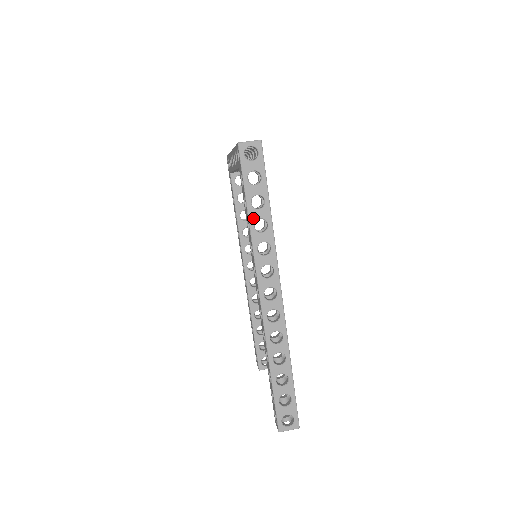
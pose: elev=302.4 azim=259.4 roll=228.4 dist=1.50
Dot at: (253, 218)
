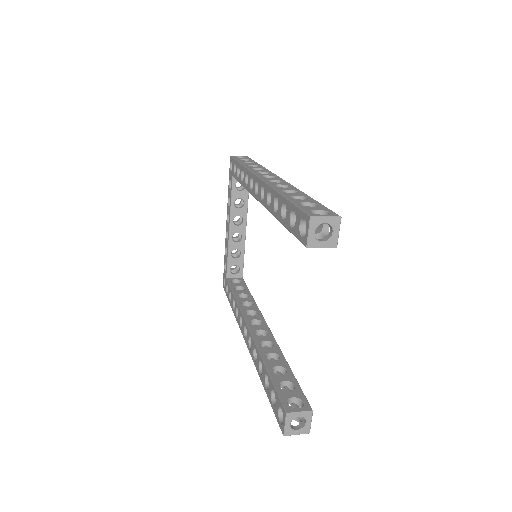
Dot at: (246, 164)
